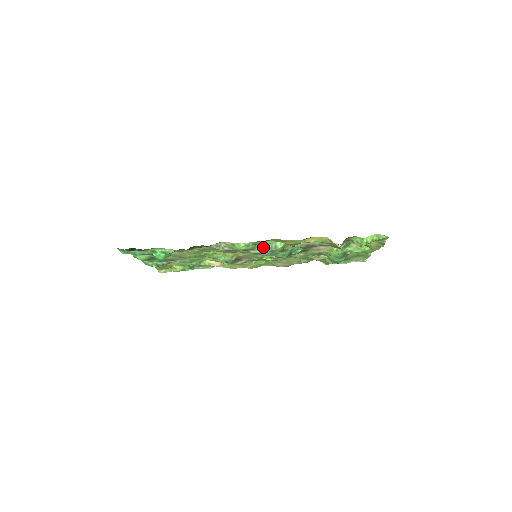
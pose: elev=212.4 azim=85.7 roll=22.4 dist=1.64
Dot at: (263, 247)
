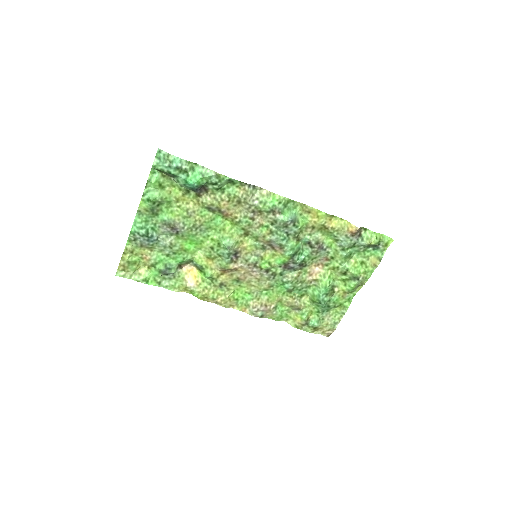
Dot at: (289, 214)
